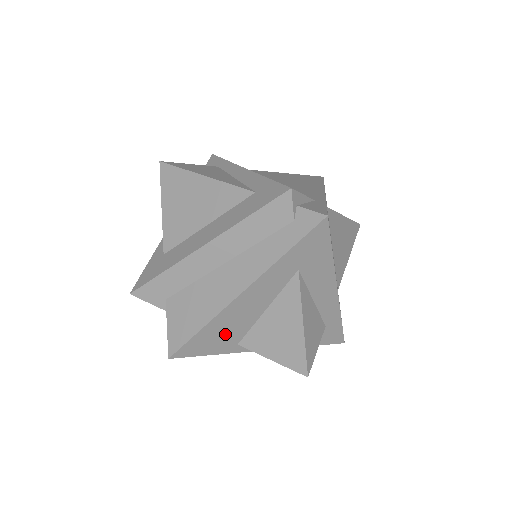
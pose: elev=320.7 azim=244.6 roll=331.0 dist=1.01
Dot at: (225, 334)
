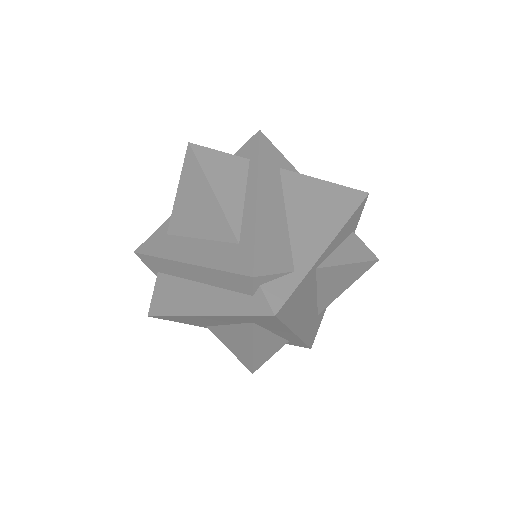
Dot at: (193, 322)
